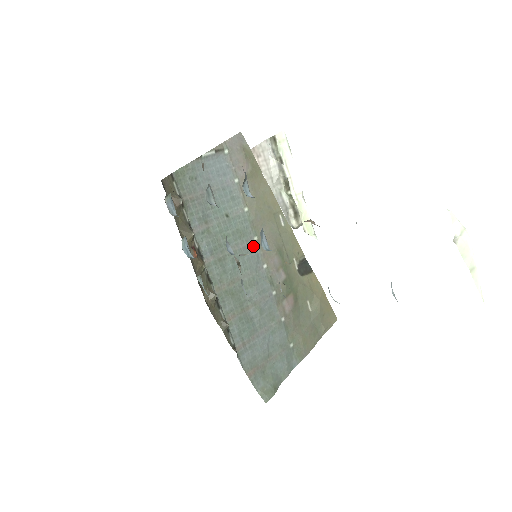
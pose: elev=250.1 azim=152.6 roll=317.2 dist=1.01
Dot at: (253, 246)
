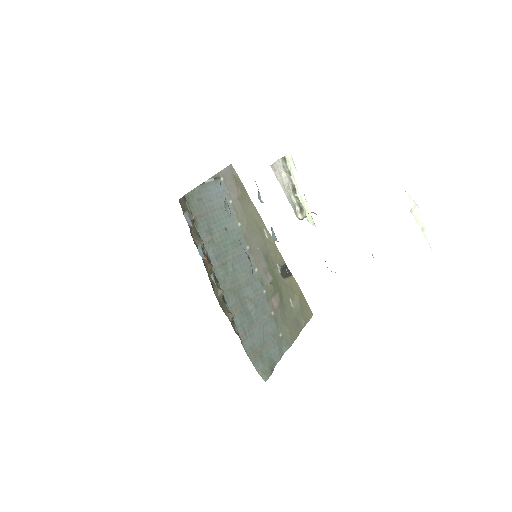
Dot at: (246, 254)
